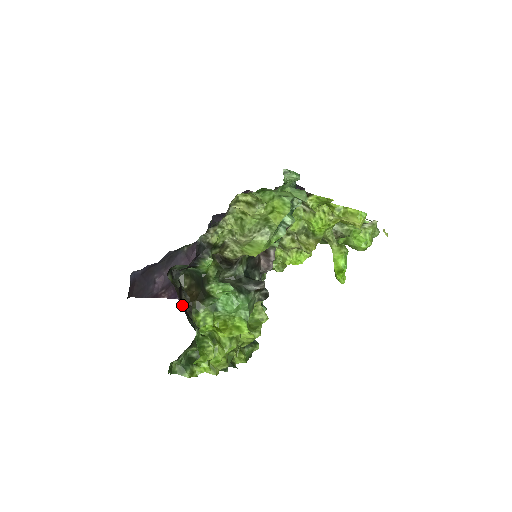
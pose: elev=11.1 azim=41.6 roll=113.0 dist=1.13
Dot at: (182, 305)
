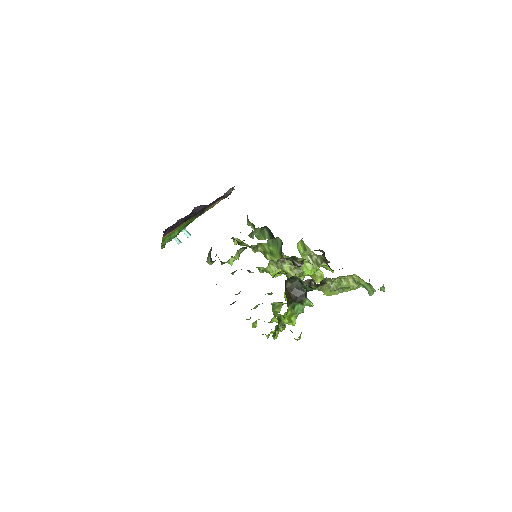
Dot at: occluded
